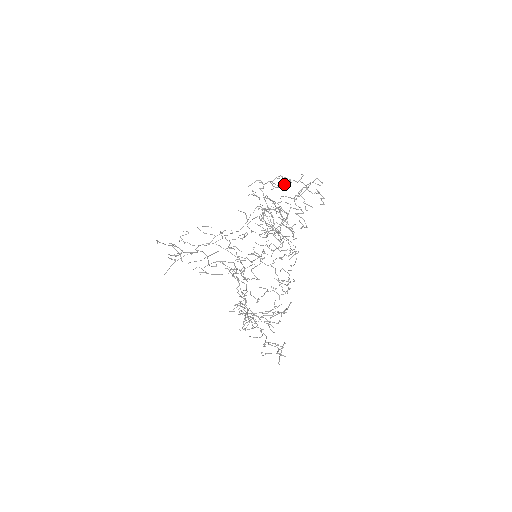
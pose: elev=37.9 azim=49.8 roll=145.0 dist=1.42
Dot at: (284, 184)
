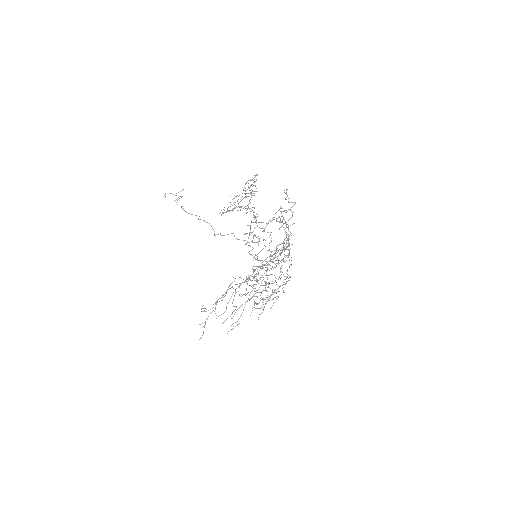
Dot at: (237, 200)
